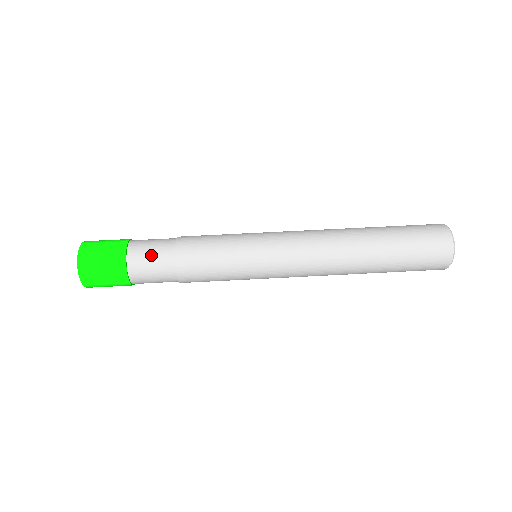
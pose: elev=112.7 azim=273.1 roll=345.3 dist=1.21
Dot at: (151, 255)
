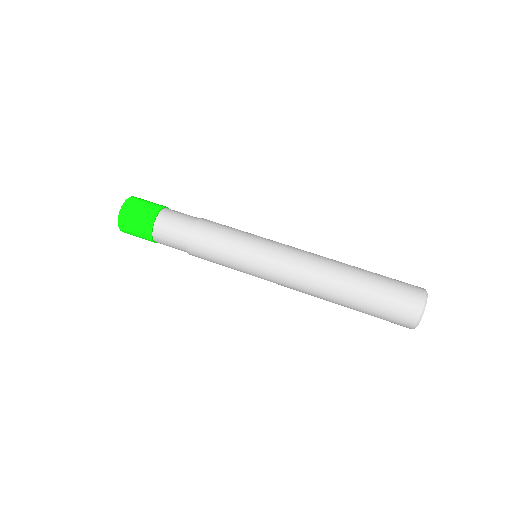
Dot at: (172, 229)
